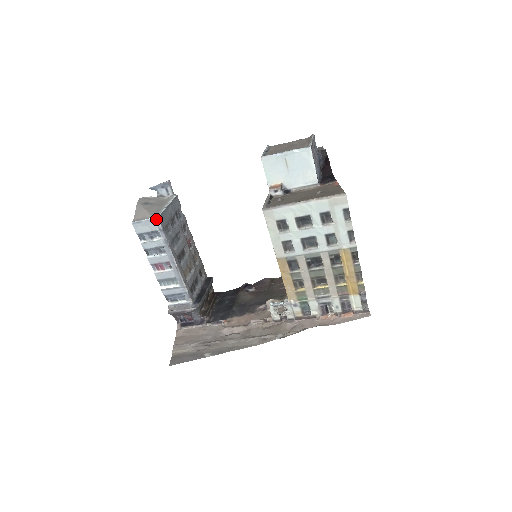
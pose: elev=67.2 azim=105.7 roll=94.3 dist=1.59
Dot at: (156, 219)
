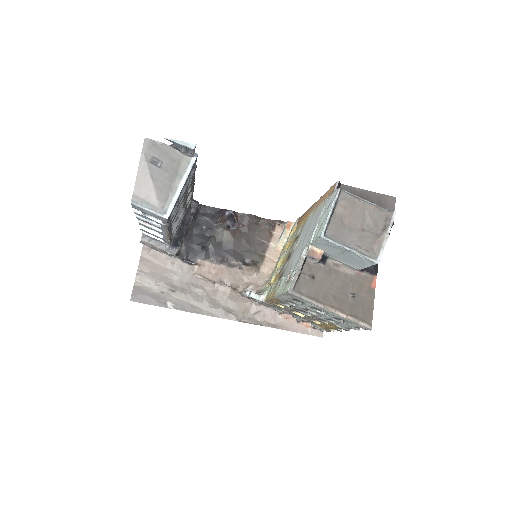
Dot at: (164, 219)
